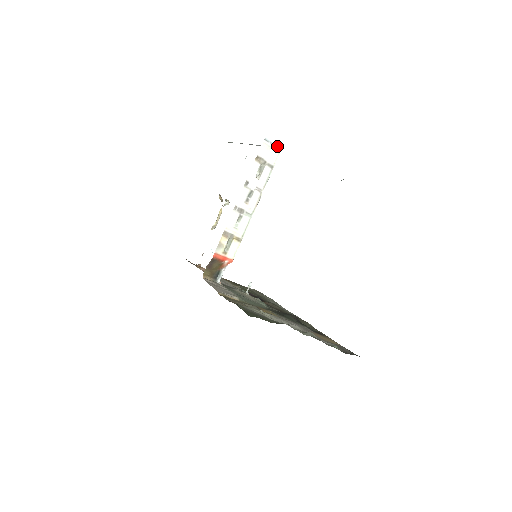
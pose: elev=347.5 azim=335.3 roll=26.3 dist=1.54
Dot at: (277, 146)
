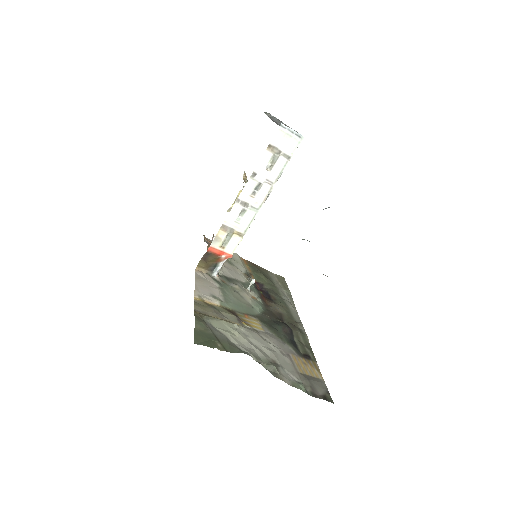
Dot at: (297, 134)
